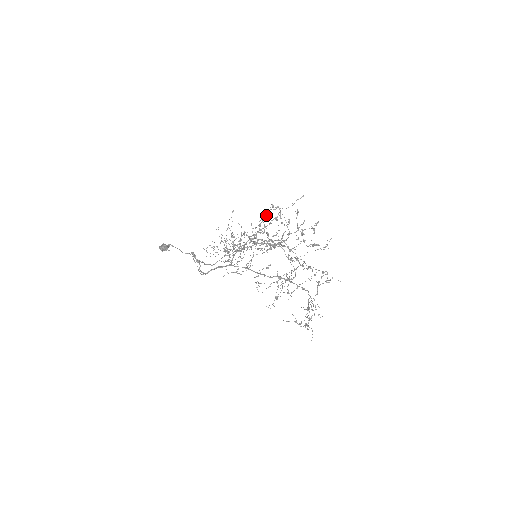
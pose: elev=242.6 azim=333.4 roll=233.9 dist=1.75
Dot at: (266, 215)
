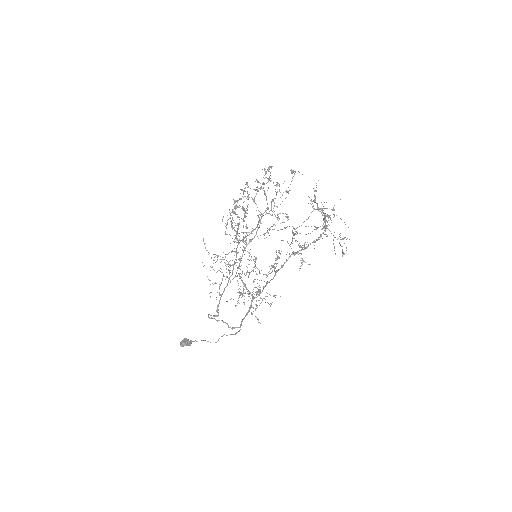
Dot at: occluded
